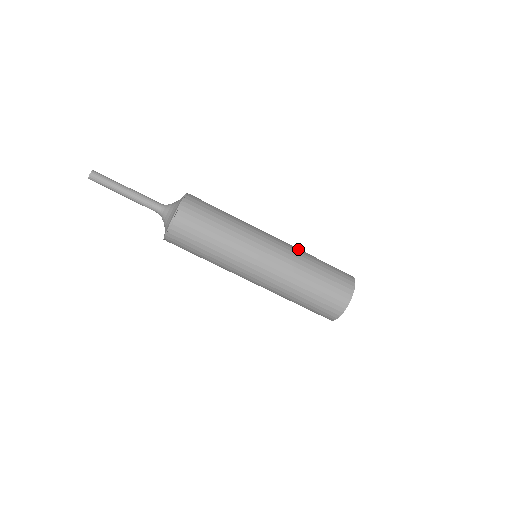
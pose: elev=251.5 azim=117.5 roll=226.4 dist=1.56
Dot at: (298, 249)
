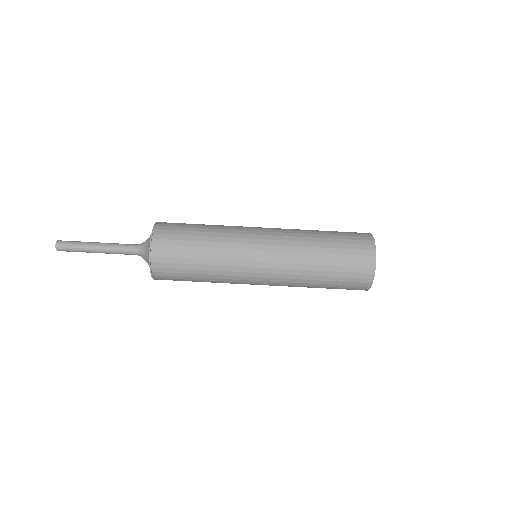
Dot at: (297, 230)
